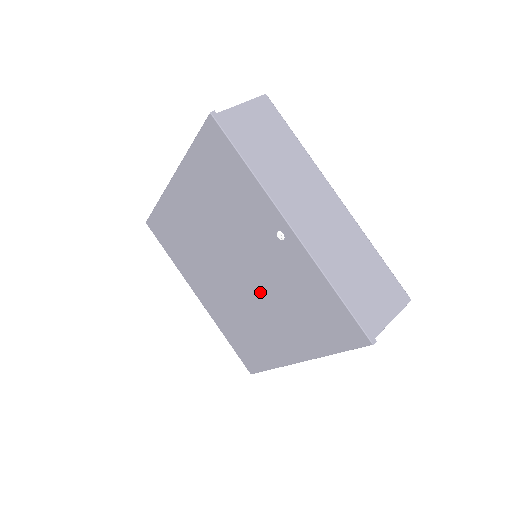
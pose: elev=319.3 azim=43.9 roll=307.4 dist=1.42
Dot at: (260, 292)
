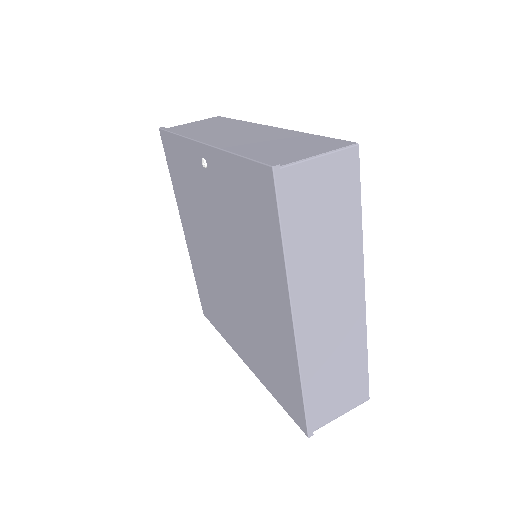
Dot at: (238, 263)
